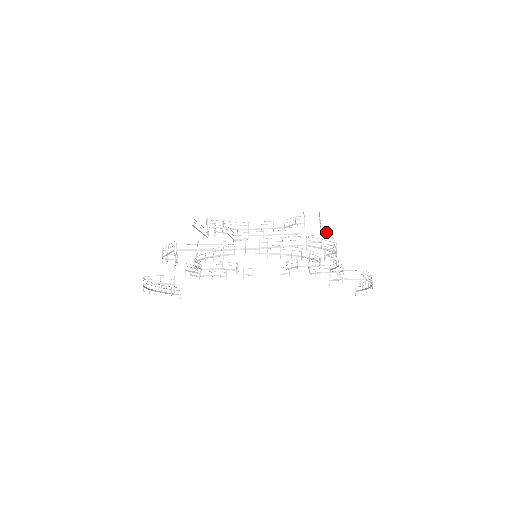
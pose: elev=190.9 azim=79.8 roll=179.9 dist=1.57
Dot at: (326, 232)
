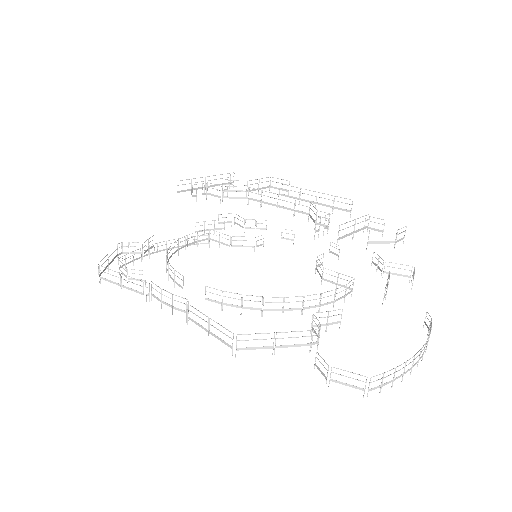
Dot at: occluded
